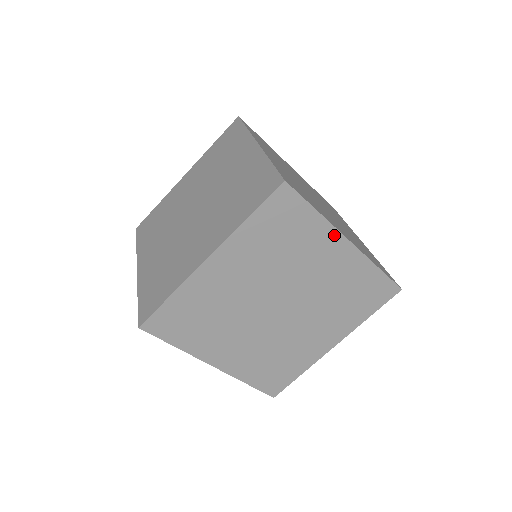
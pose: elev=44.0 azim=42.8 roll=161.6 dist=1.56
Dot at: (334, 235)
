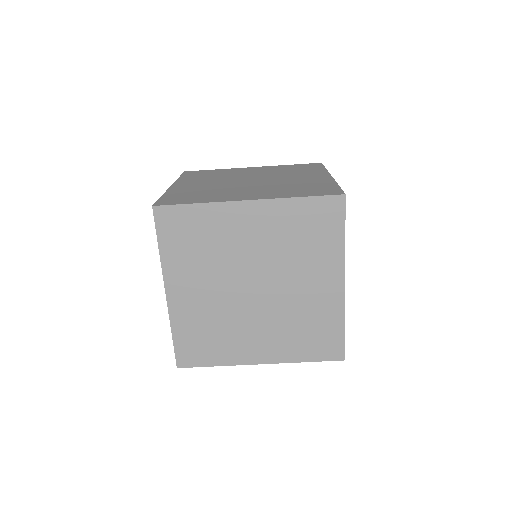
Dot at: (229, 207)
